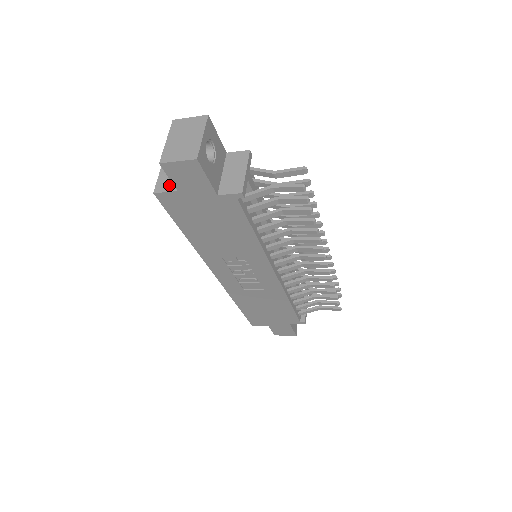
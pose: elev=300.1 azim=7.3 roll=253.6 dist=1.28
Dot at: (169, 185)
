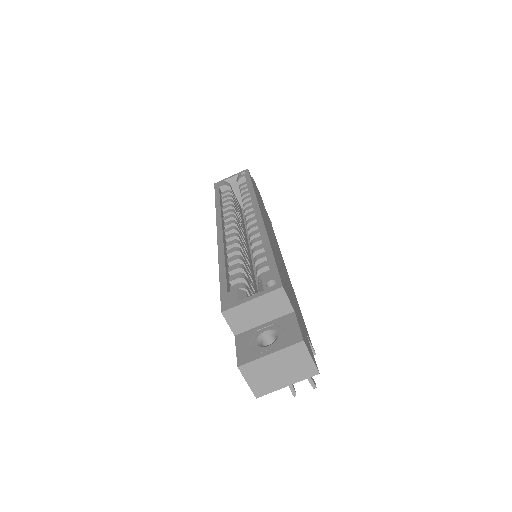
Dot at: (238, 323)
